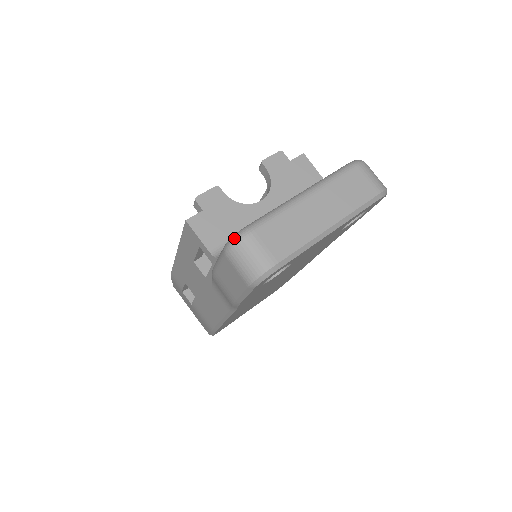
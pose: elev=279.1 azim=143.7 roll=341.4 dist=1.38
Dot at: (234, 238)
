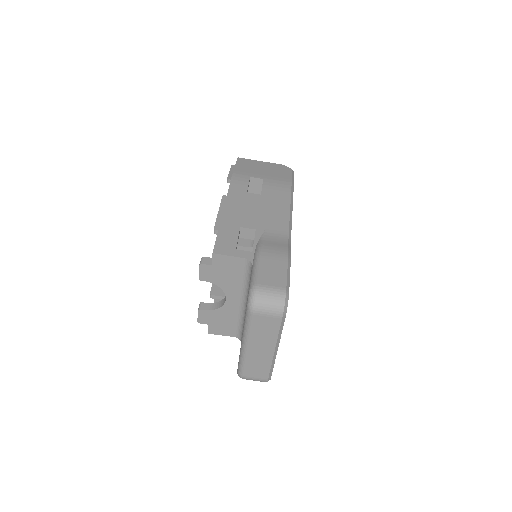
Dot at: occluded
